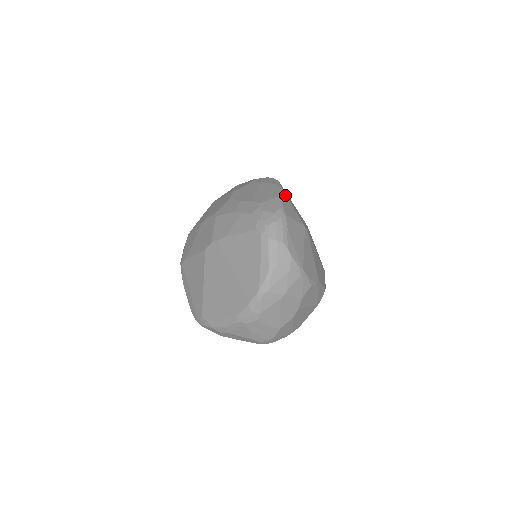
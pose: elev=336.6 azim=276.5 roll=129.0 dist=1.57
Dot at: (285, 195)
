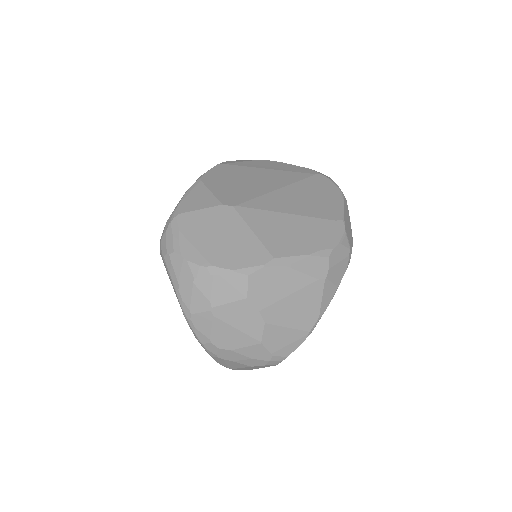
Dot at: (199, 184)
